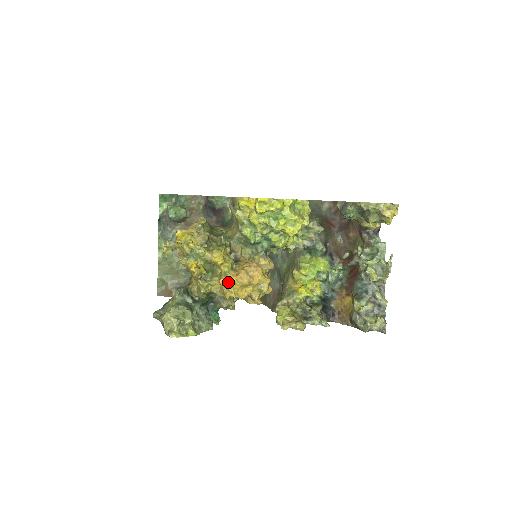
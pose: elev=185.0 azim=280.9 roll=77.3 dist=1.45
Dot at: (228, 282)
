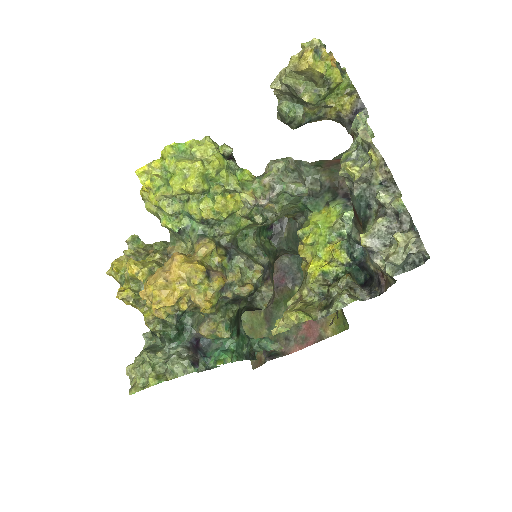
Dot at: (147, 292)
